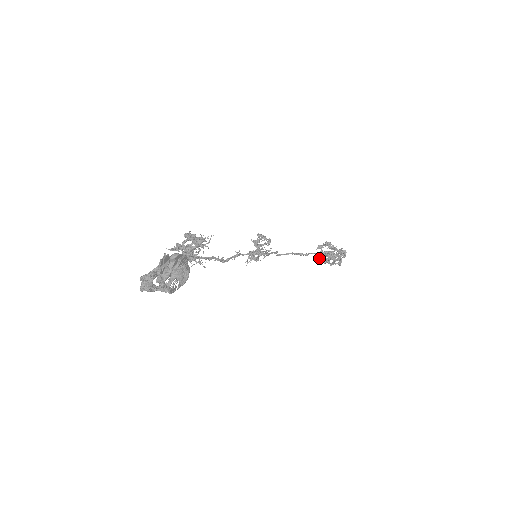
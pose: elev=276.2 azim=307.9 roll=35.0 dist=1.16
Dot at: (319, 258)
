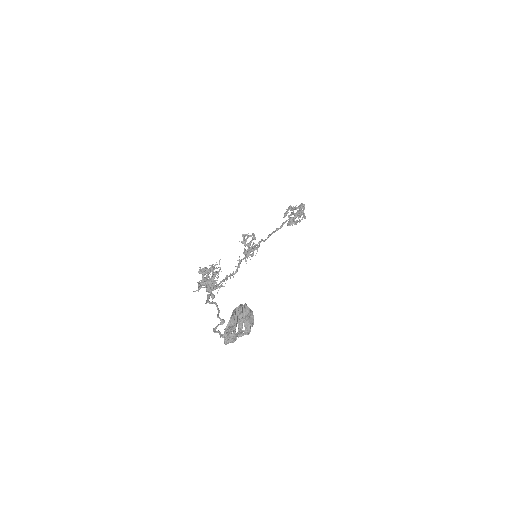
Dot at: (291, 224)
